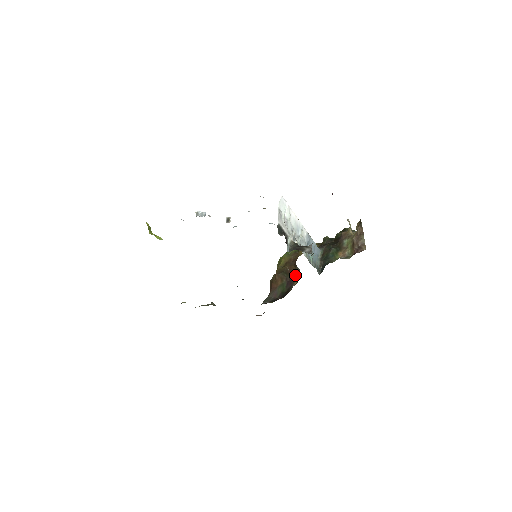
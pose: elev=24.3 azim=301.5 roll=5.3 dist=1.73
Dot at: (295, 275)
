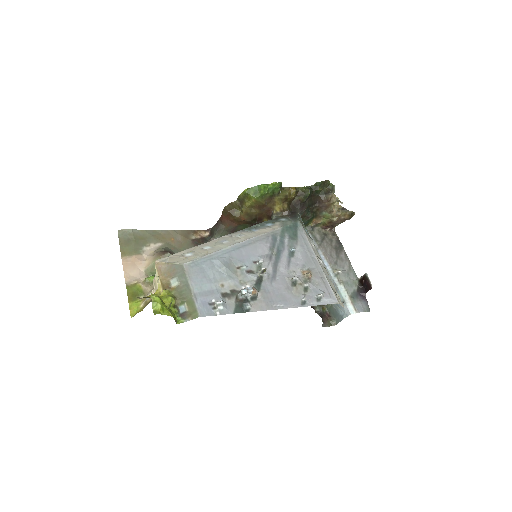
Dot at: occluded
